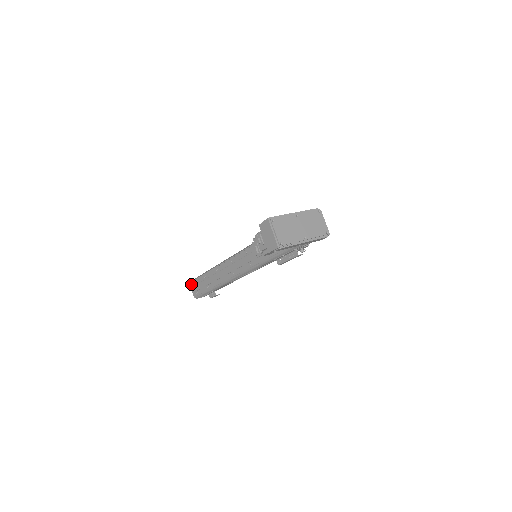
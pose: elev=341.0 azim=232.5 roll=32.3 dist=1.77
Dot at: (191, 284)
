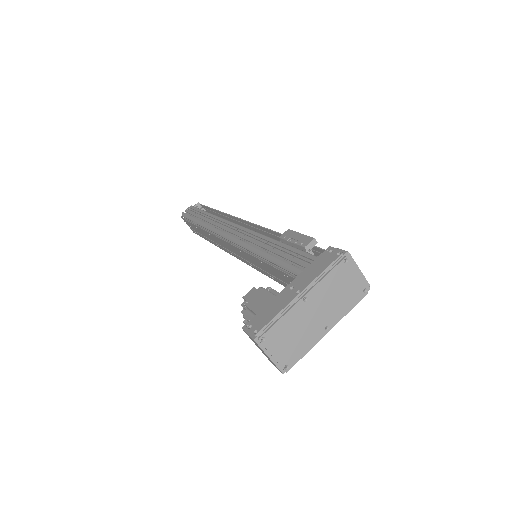
Dot at: occluded
